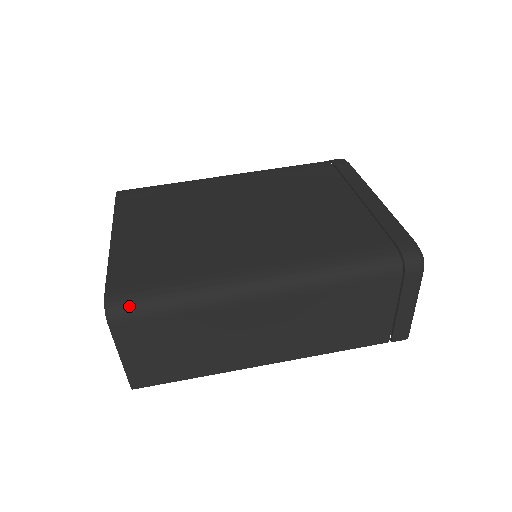
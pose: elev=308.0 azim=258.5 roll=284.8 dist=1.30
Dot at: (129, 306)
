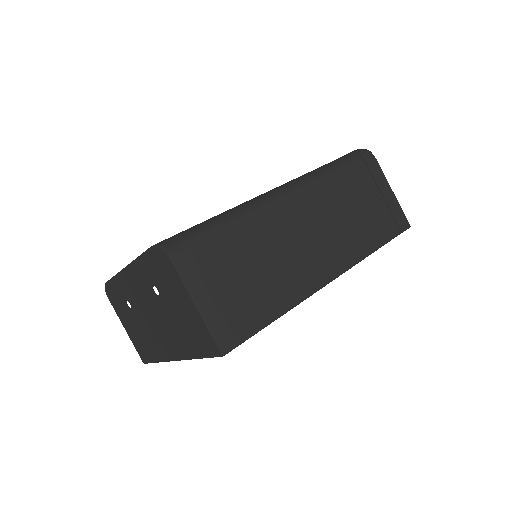
Dot at: (181, 237)
